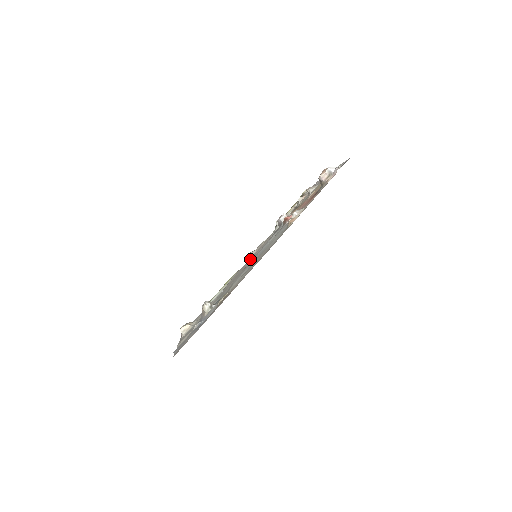
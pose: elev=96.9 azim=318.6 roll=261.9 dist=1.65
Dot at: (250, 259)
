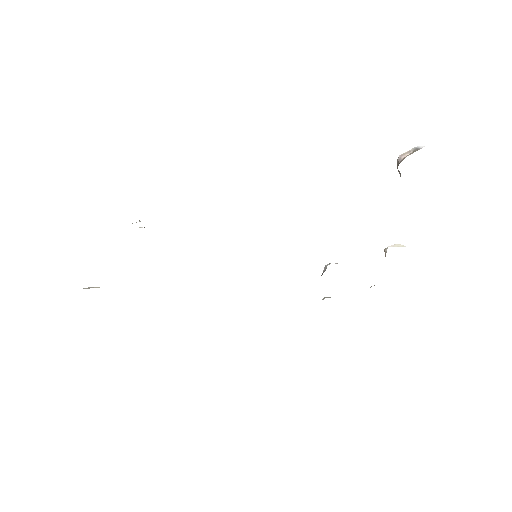
Dot at: occluded
